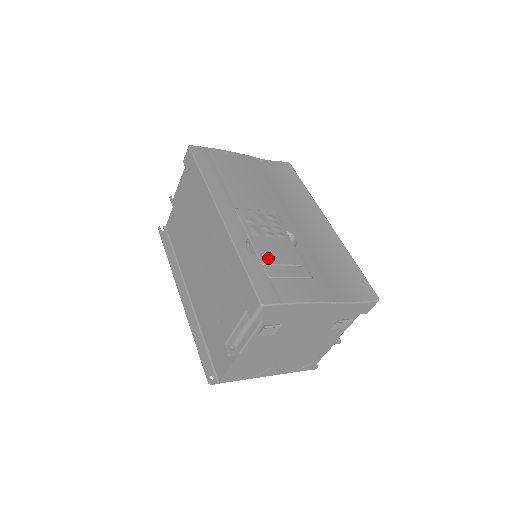
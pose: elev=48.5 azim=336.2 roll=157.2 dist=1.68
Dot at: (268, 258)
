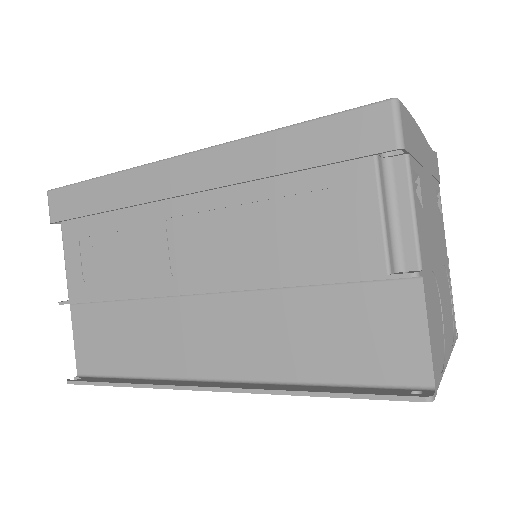
Dot at: occluded
